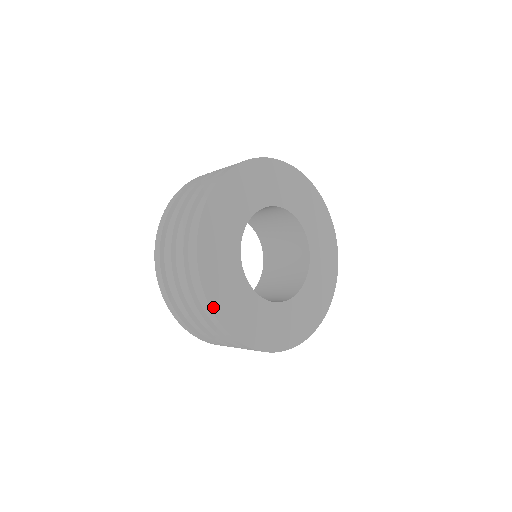
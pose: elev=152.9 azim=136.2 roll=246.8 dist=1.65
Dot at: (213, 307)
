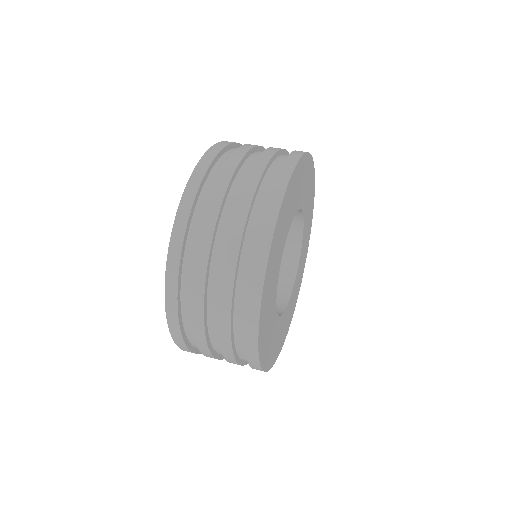
Dot at: (266, 369)
